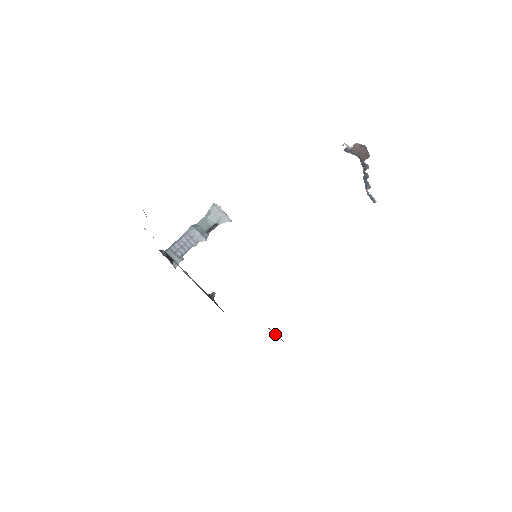
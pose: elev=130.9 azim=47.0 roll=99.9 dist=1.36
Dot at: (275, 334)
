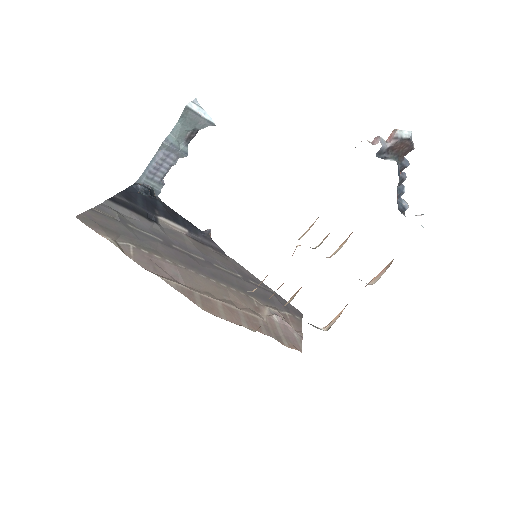
Dot at: (280, 320)
